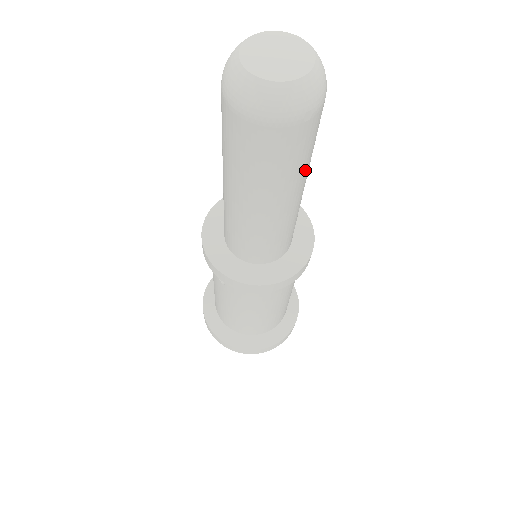
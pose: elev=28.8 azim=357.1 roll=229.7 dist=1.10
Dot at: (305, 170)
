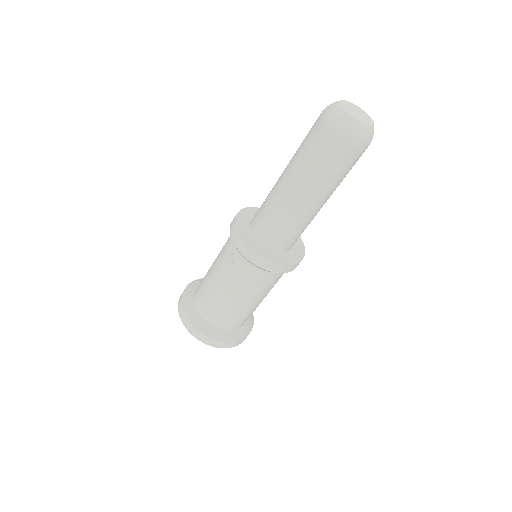
Dot at: (338, 185)
